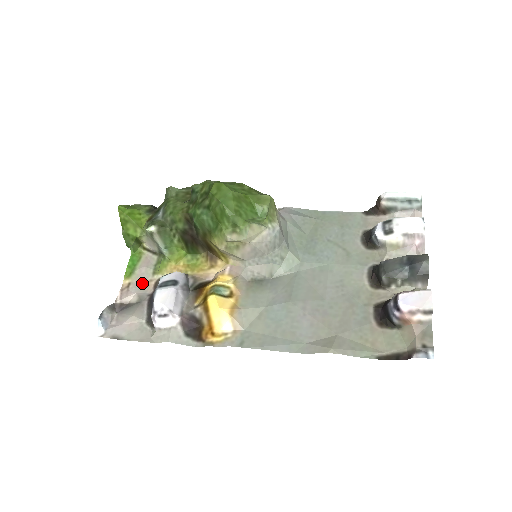
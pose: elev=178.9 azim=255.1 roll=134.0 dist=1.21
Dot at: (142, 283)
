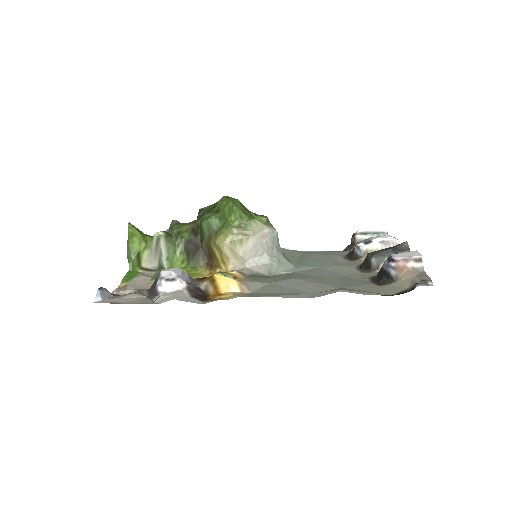
Dot at: (140, 284)
